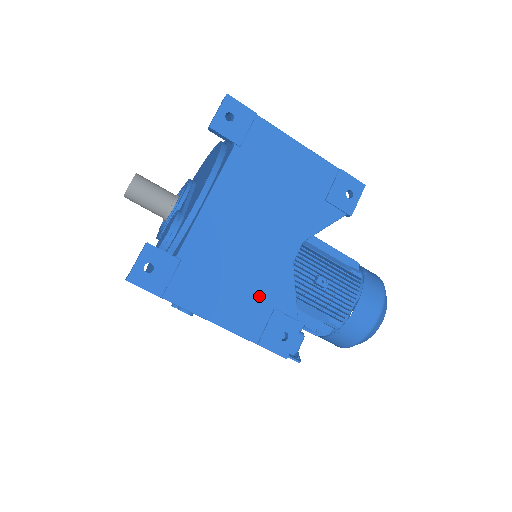
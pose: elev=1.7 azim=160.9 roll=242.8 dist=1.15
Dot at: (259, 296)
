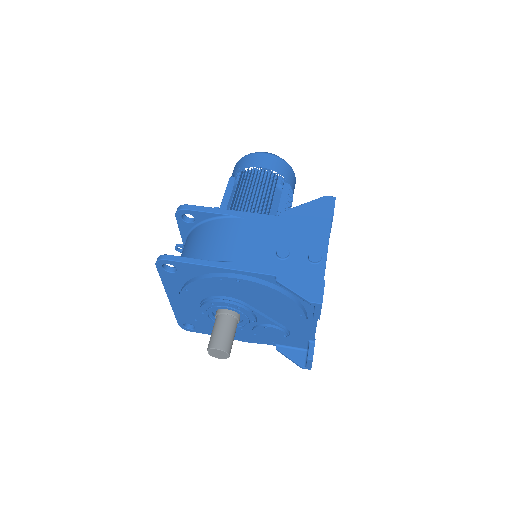
Dot at: occluded
